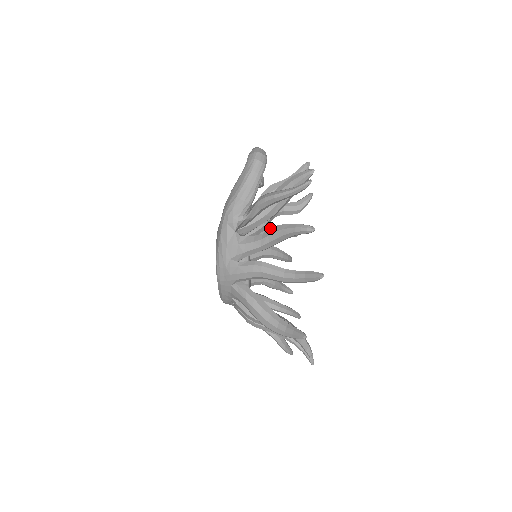
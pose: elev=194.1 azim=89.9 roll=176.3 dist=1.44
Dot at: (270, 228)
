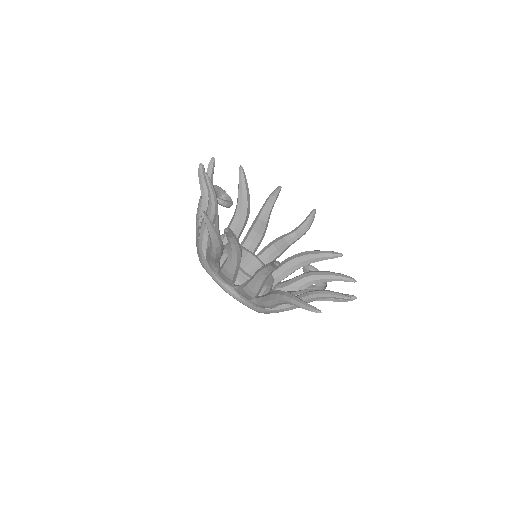
Dot at: occluded
